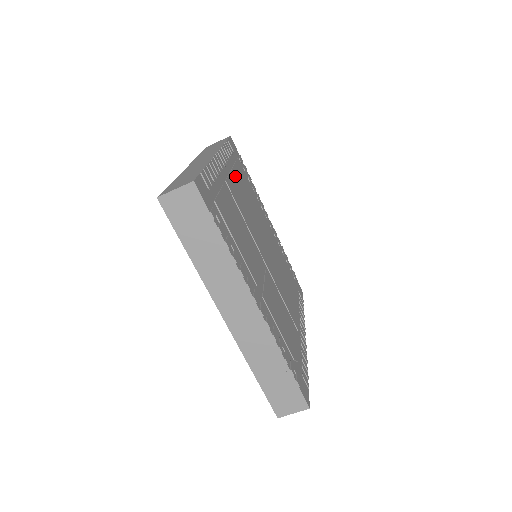
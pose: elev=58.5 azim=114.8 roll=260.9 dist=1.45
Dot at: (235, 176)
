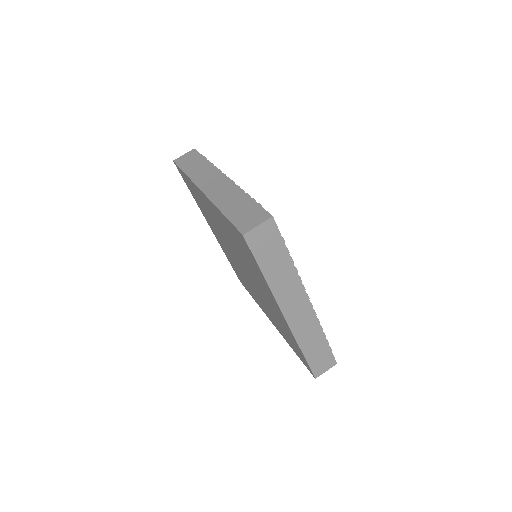
Dot at: occluded
